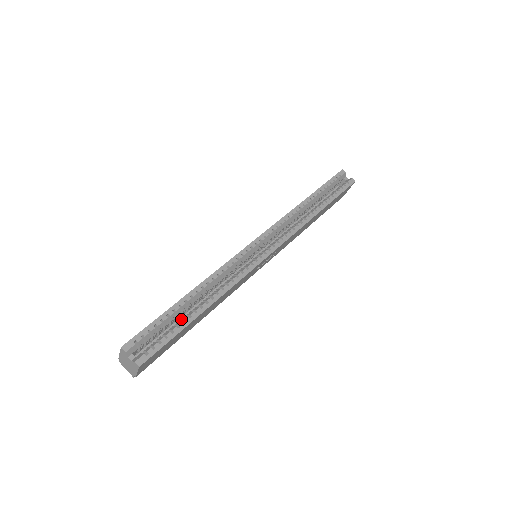
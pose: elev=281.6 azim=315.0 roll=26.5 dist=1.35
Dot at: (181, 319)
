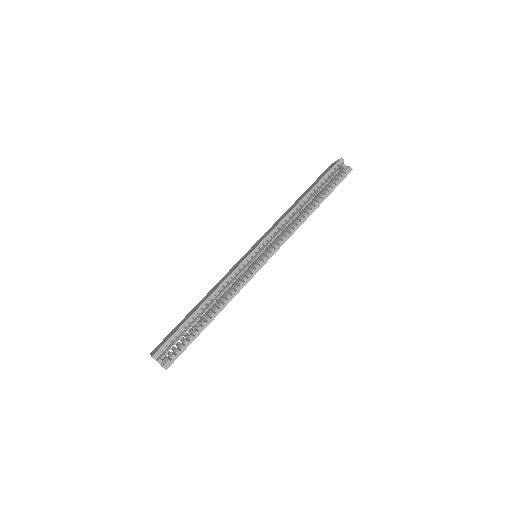
Dot at: (195, 327)
